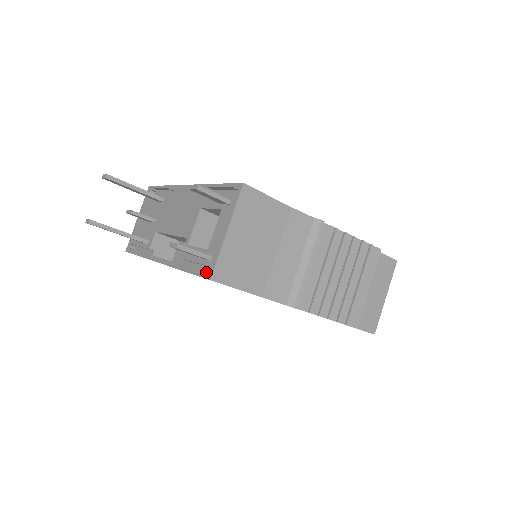
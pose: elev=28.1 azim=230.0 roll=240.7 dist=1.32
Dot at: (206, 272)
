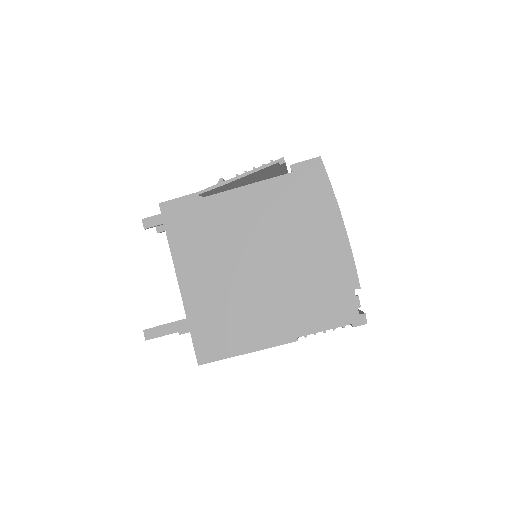
Dot at: (162, 212)
